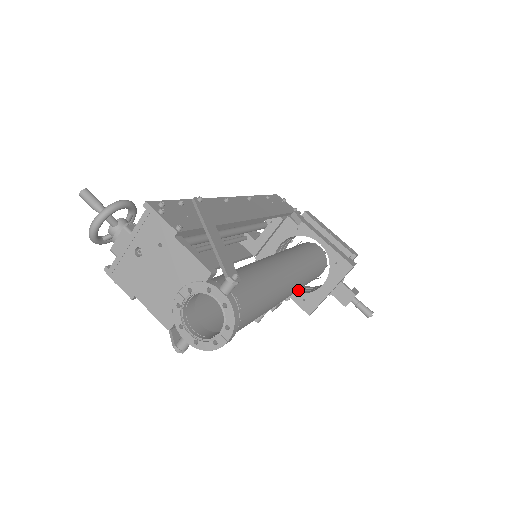
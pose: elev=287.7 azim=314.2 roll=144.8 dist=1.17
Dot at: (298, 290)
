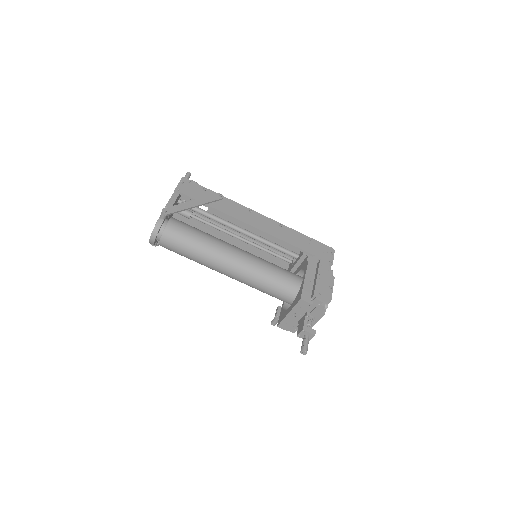
Dot at: occluded
